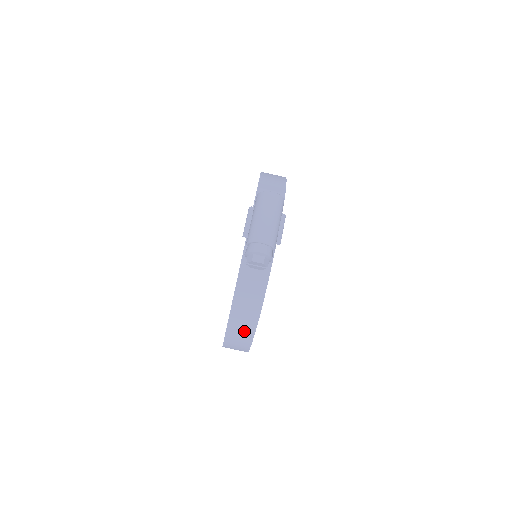
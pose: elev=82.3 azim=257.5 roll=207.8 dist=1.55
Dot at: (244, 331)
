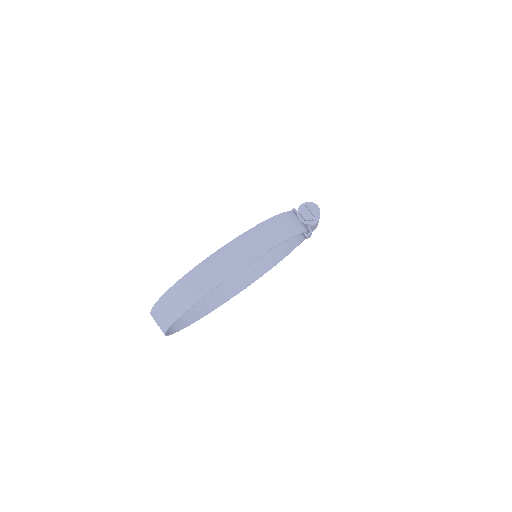
Dot at: (259, 244)
